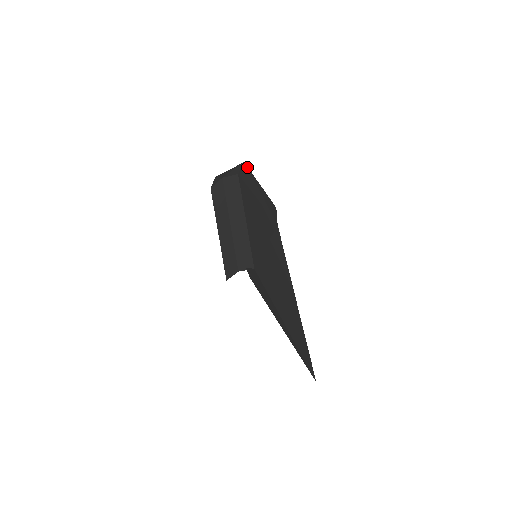
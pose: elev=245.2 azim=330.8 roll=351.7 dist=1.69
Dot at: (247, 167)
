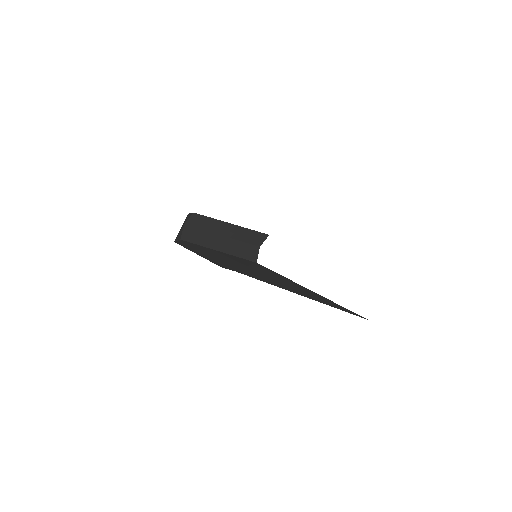
Dot at: occluded
